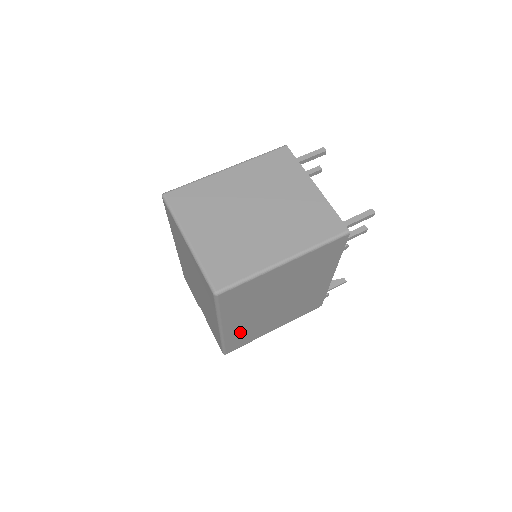
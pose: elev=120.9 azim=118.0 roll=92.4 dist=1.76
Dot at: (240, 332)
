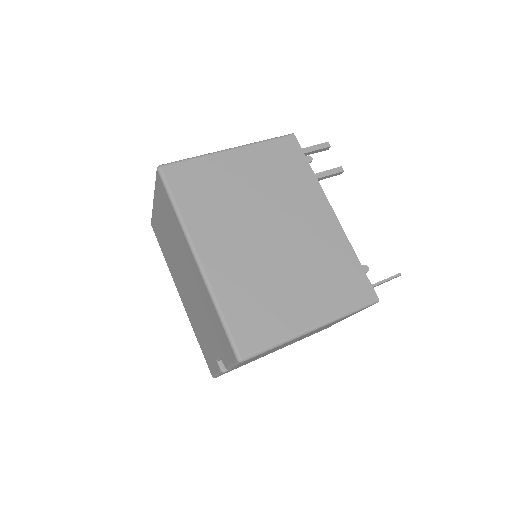
Dot at: (237, 288)
